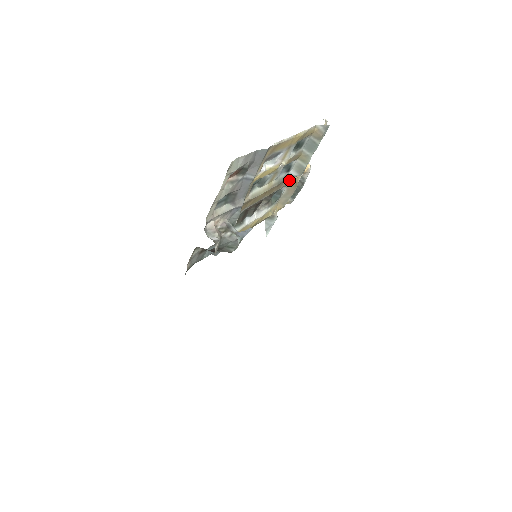
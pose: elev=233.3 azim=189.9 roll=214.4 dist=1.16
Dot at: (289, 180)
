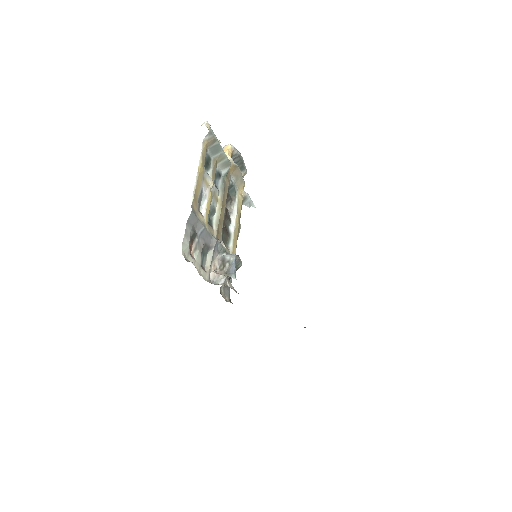
Dot at: (228, 175)
